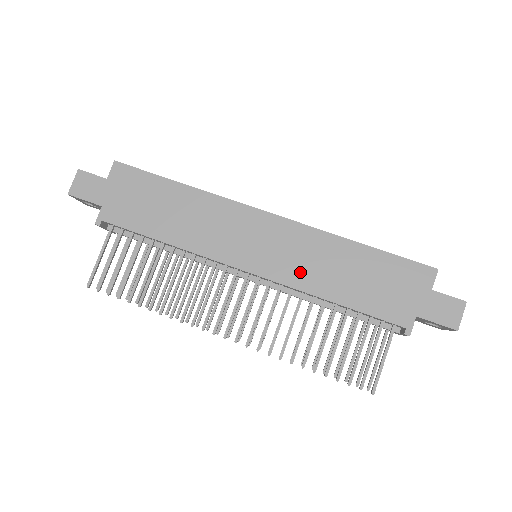
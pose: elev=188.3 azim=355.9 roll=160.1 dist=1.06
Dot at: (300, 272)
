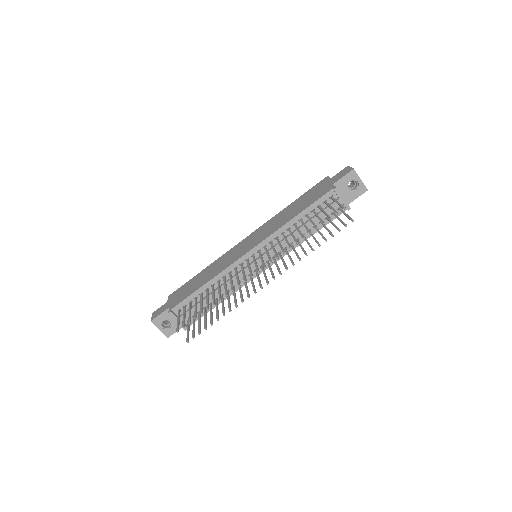
Dot at: (272, 229)
